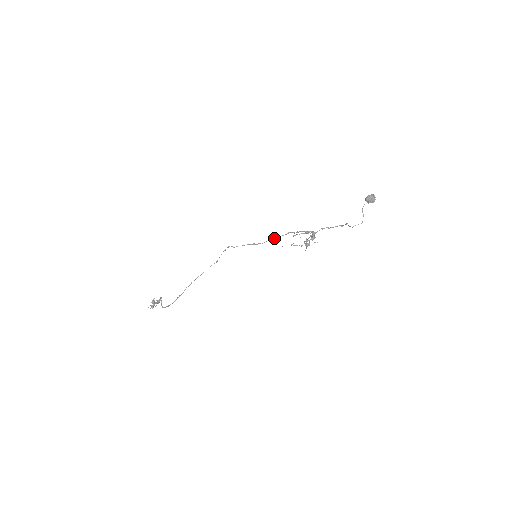
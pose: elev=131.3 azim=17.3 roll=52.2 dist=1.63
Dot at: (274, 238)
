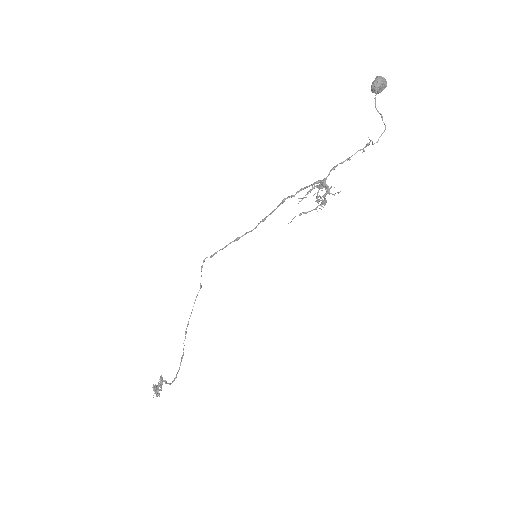
Dot at: (265, 218)
